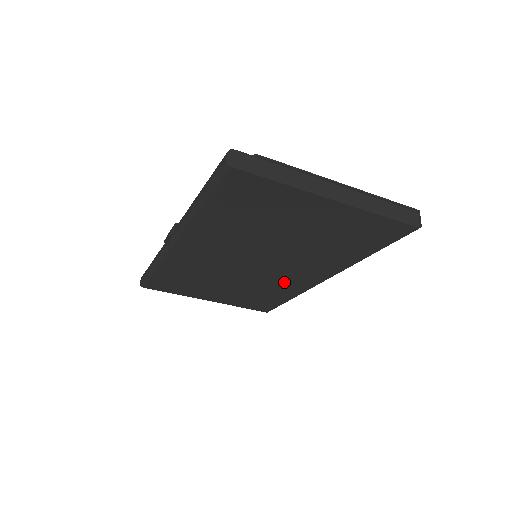
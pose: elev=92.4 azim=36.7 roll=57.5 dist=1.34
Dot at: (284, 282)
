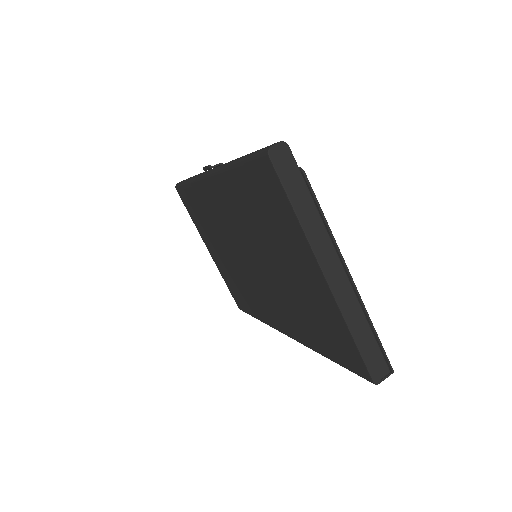
Dot at: (260, 300)
